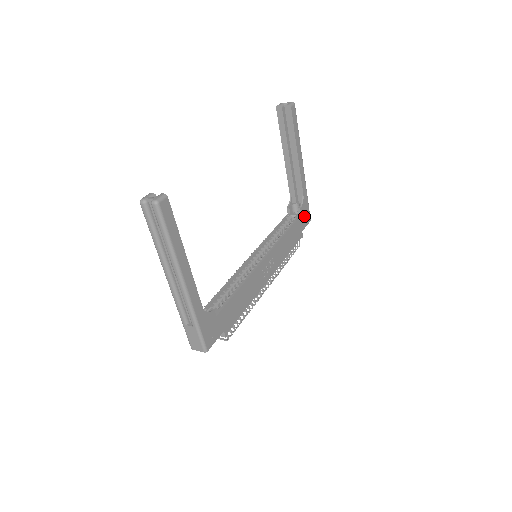
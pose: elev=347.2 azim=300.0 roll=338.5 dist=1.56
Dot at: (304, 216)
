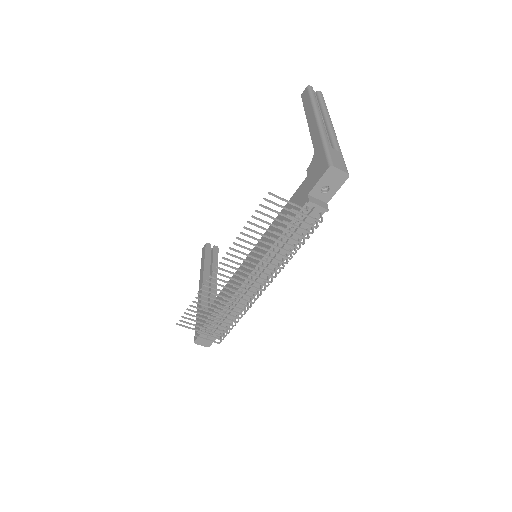
Dot at: occluded
